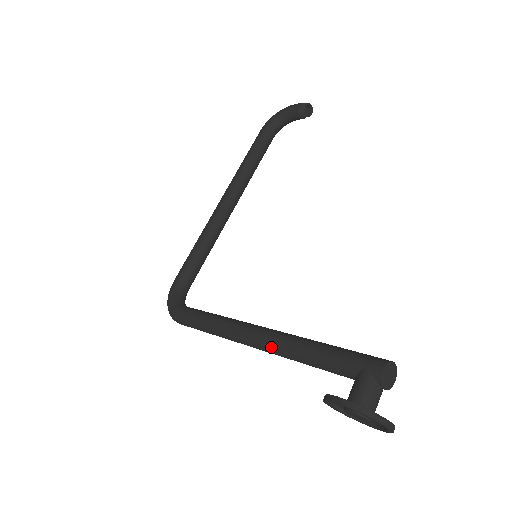
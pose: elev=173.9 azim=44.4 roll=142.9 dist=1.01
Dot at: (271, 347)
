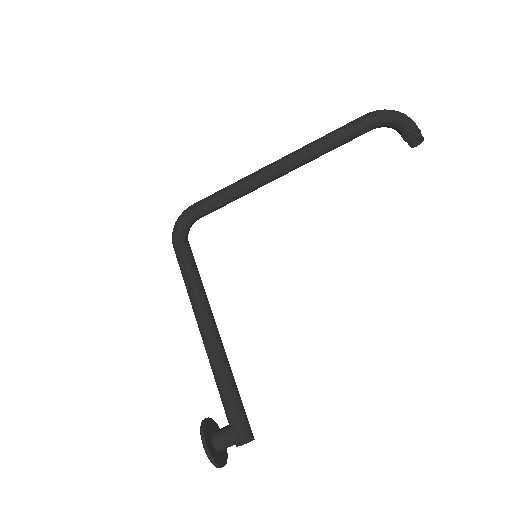
Dot at: (206, 349)
